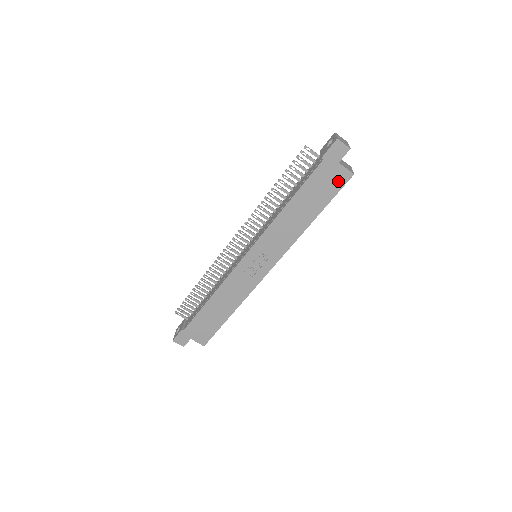
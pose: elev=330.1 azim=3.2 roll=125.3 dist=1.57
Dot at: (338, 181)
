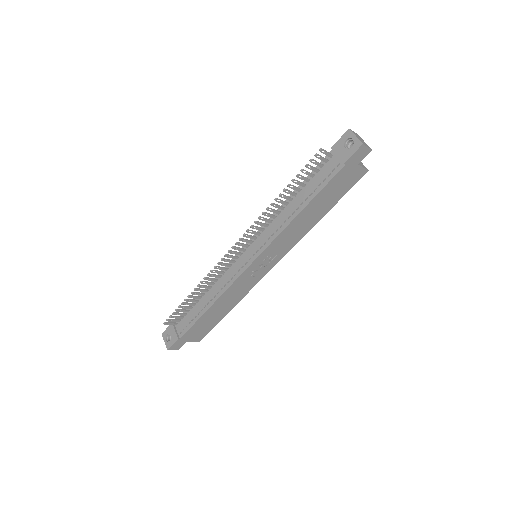
Dot at: (353, 180)
